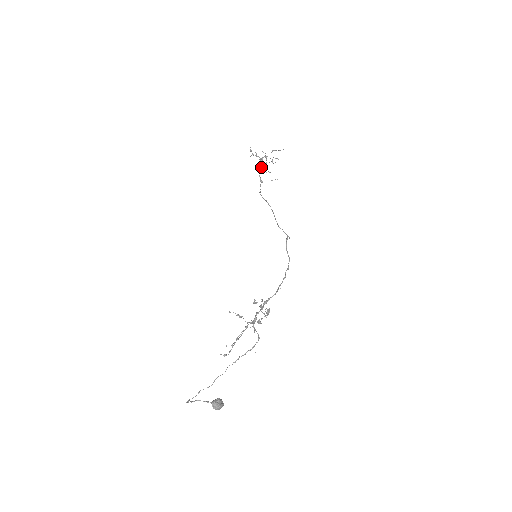
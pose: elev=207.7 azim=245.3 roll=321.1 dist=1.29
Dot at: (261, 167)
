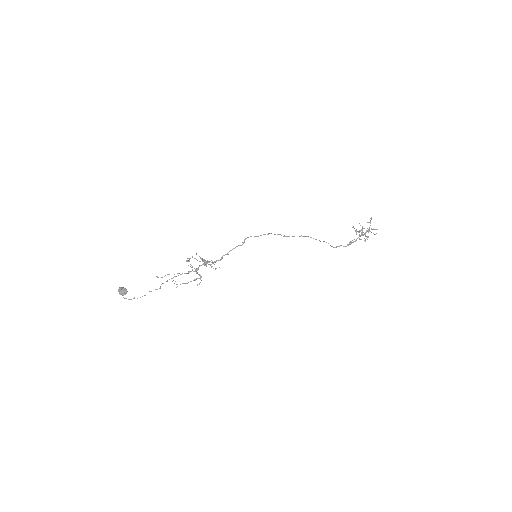
Dot at: occluded
